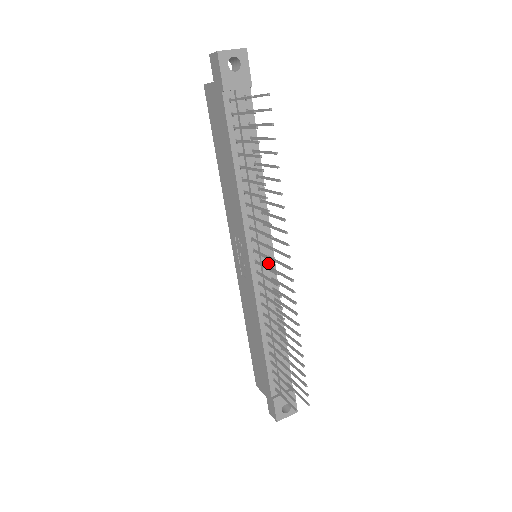
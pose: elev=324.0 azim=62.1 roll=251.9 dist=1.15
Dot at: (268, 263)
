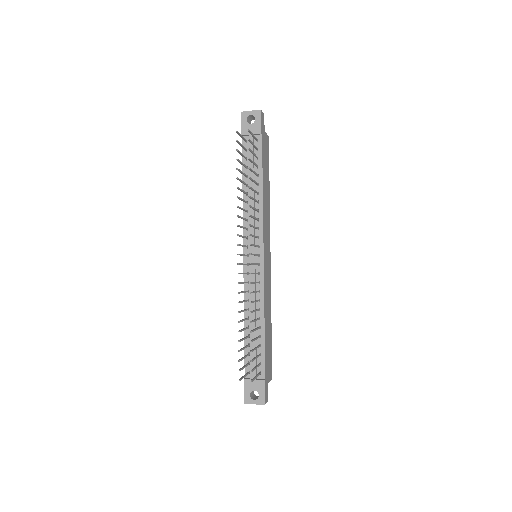
Dot at: (258, 260)
